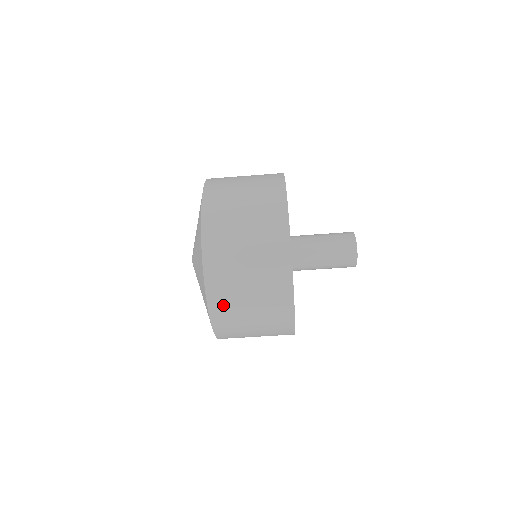
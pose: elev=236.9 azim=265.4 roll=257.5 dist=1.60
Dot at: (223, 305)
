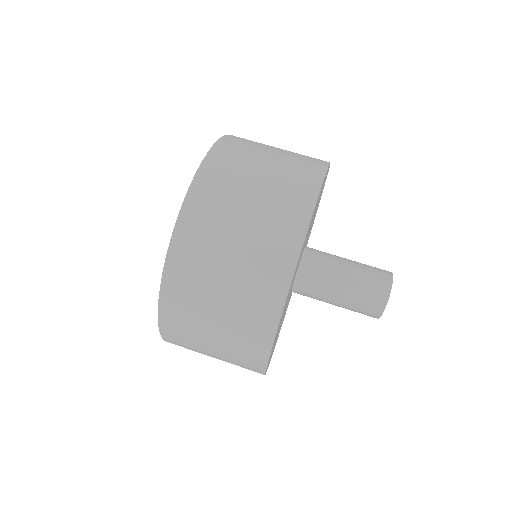
Dot at: (179, 304)
